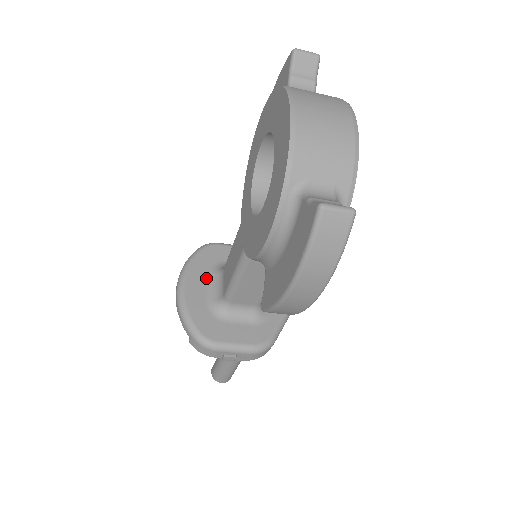
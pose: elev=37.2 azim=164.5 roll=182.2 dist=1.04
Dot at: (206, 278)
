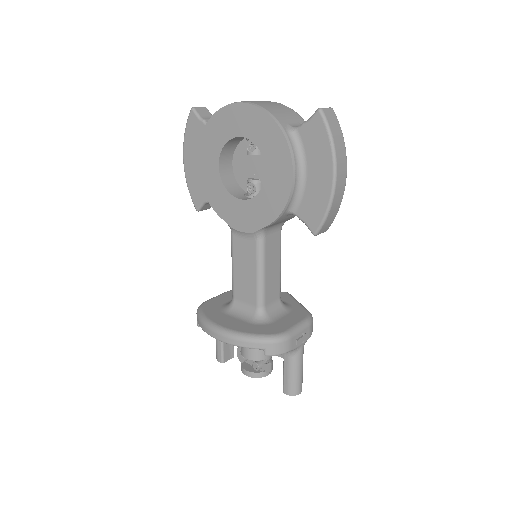
Dot at: (228, 316)
